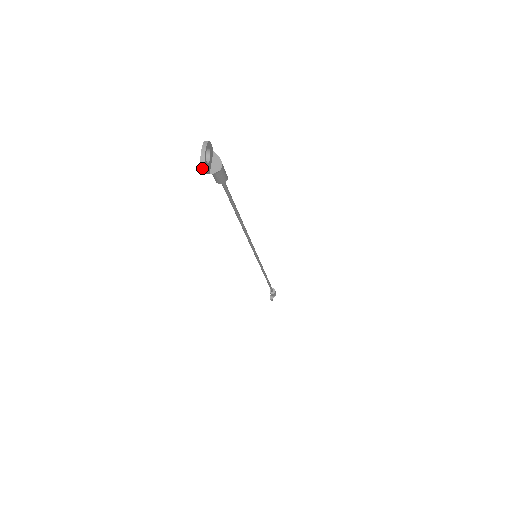
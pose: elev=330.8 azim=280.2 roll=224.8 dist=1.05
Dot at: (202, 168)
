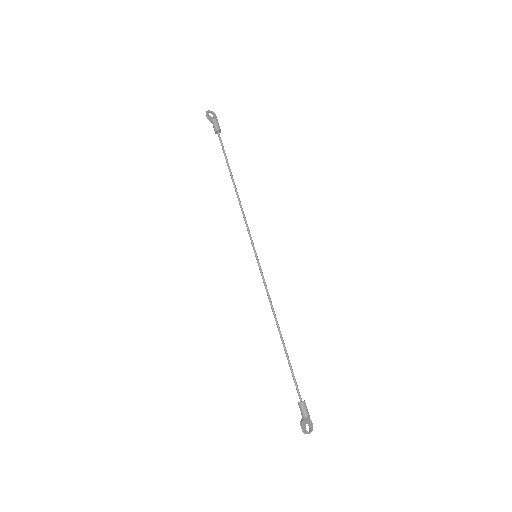
Dot at: (206, 114)
